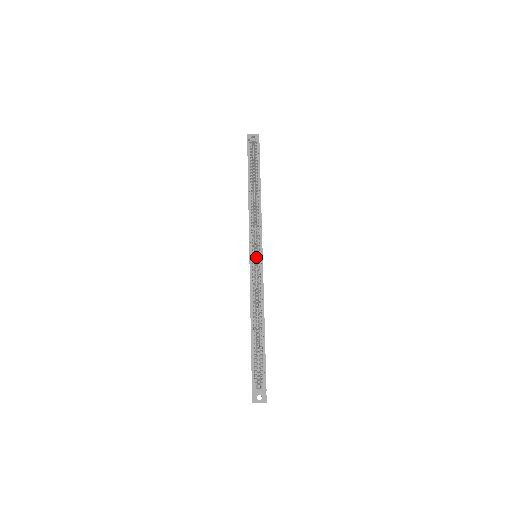
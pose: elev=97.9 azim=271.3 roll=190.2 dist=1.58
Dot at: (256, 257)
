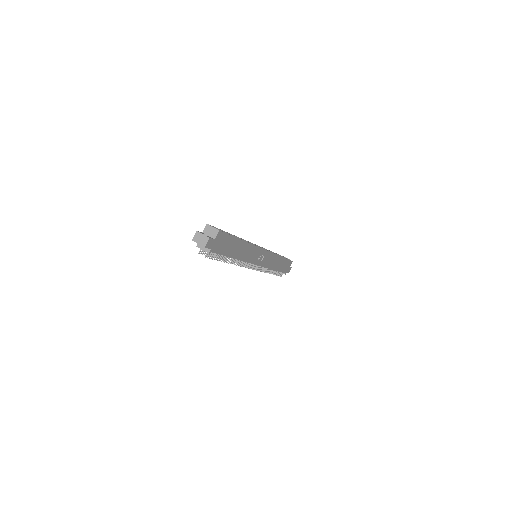
Dot at: occluded
